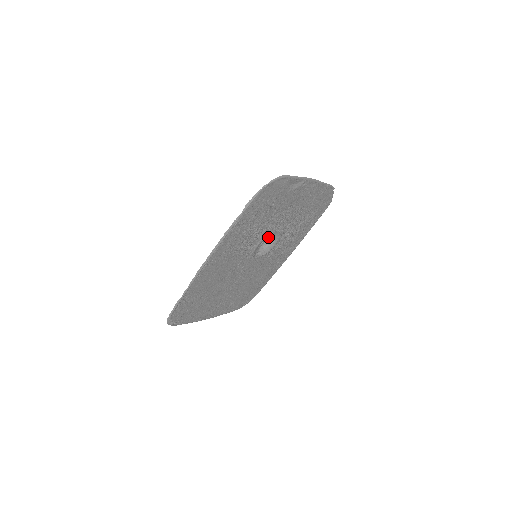
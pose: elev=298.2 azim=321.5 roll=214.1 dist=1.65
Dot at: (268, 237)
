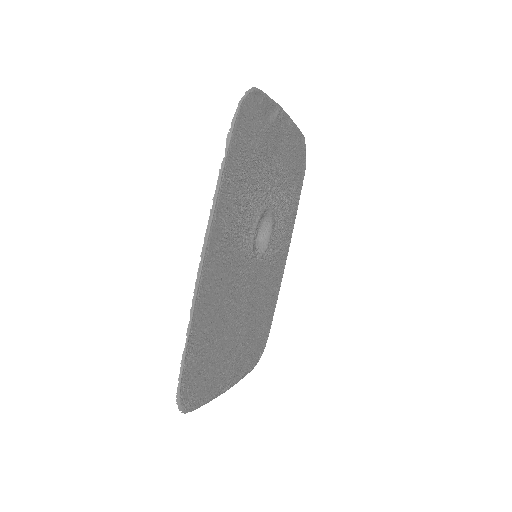
Dot at: (260, 222)
